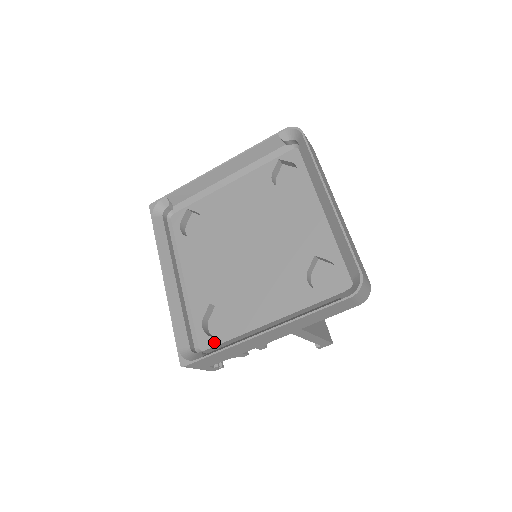
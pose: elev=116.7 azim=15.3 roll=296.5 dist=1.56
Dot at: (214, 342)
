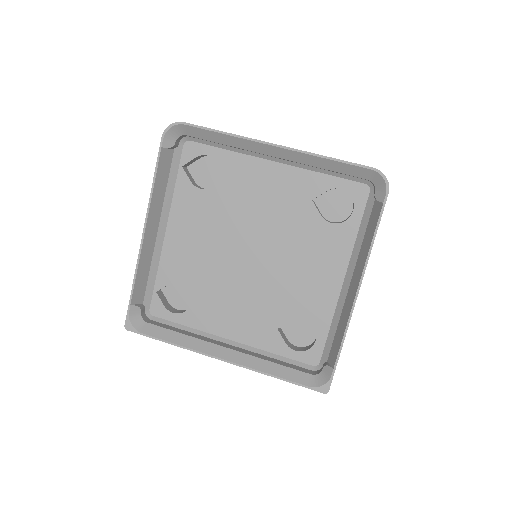
Dot at: (319, 348)
